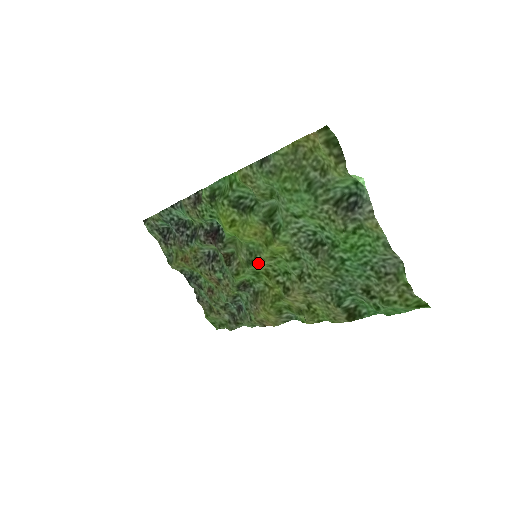
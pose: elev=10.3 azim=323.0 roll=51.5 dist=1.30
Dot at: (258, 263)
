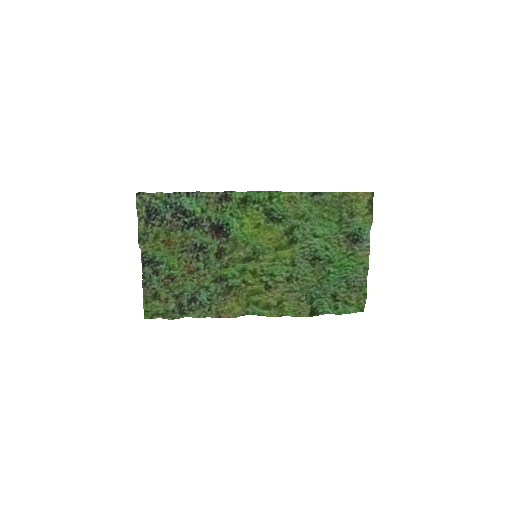
Dot at: (257, 262)
